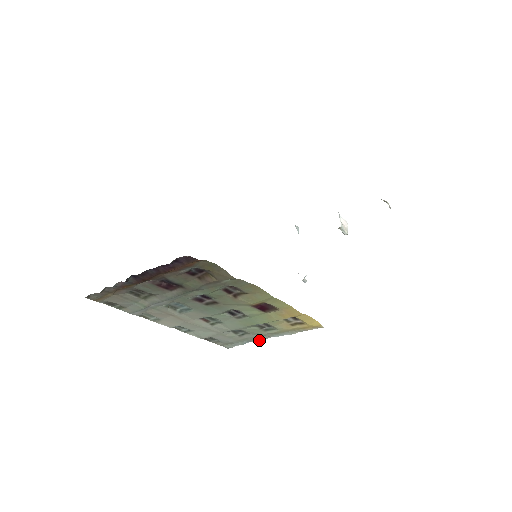
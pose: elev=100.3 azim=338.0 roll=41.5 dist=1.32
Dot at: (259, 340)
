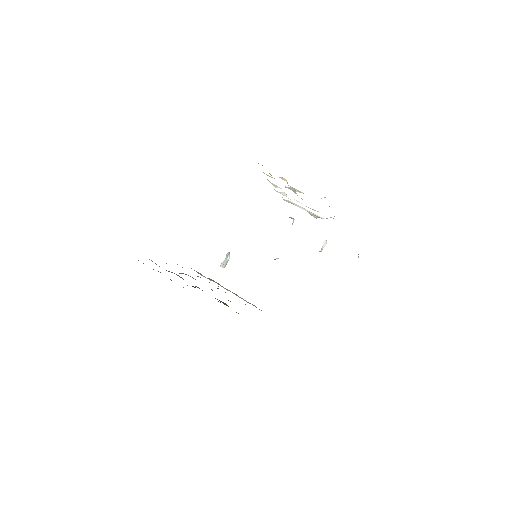
Dot at: occluded
